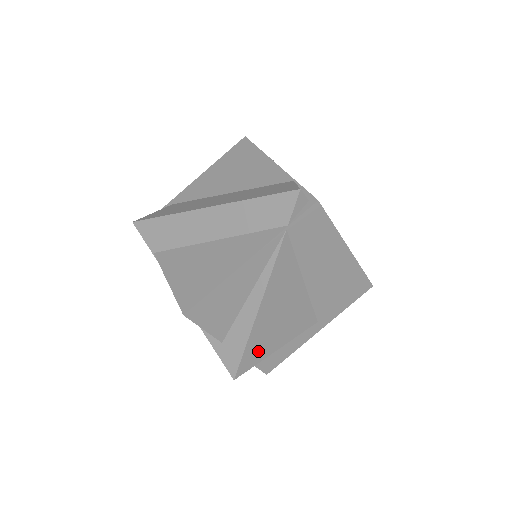
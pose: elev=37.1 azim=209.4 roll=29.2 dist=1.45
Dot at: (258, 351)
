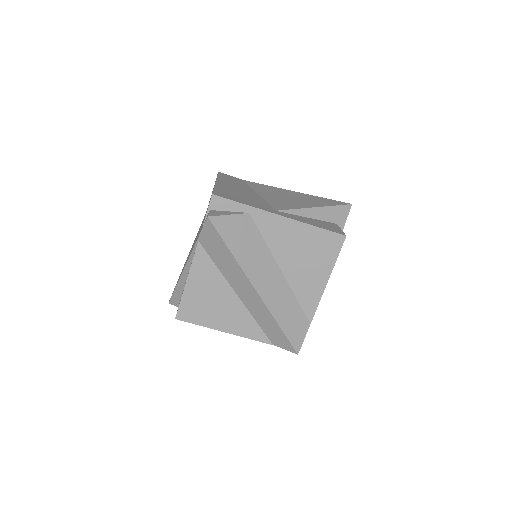
Dot at: occluded
